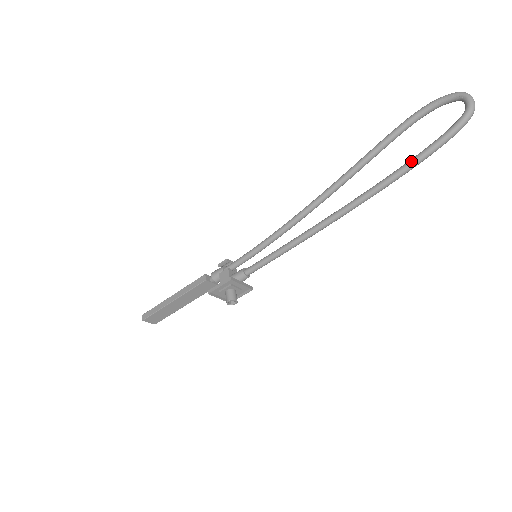
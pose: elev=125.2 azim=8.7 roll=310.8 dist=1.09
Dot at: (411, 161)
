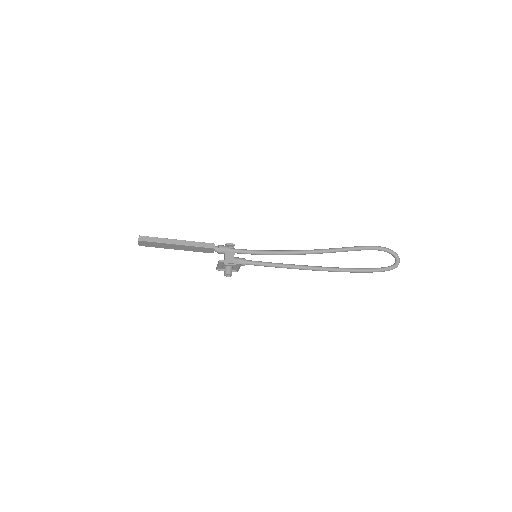
Dot at: (365, 270)
